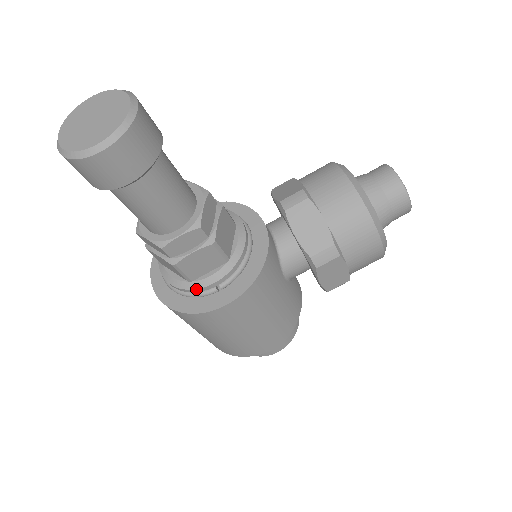
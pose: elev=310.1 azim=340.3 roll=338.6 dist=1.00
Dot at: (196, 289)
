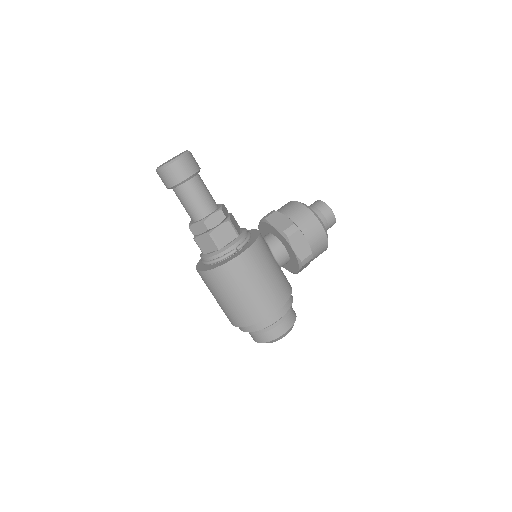
Dot at: (224, 251)
